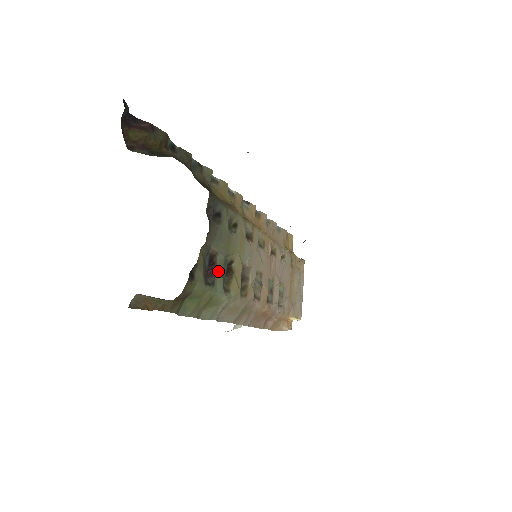
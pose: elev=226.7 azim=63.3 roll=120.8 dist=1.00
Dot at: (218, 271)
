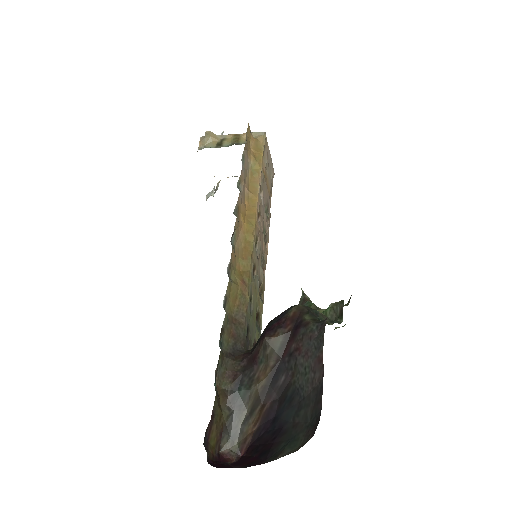
Dot at: (257, 339)
